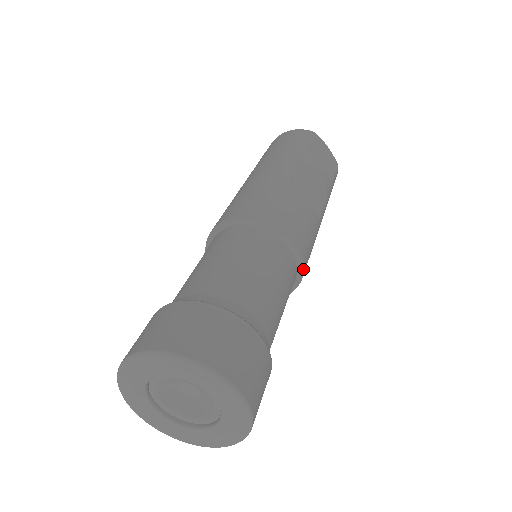
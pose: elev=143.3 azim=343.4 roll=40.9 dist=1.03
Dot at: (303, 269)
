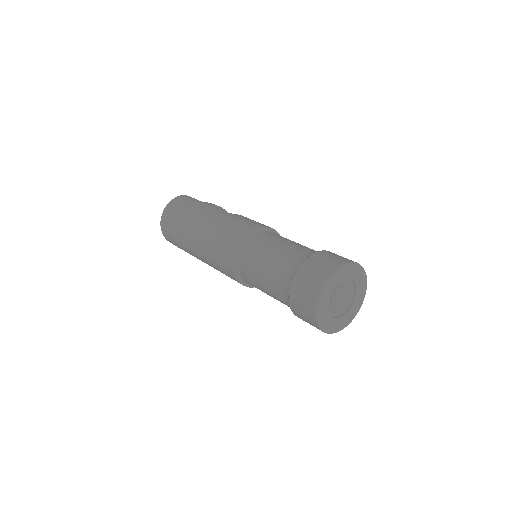
Dot at: occluded
